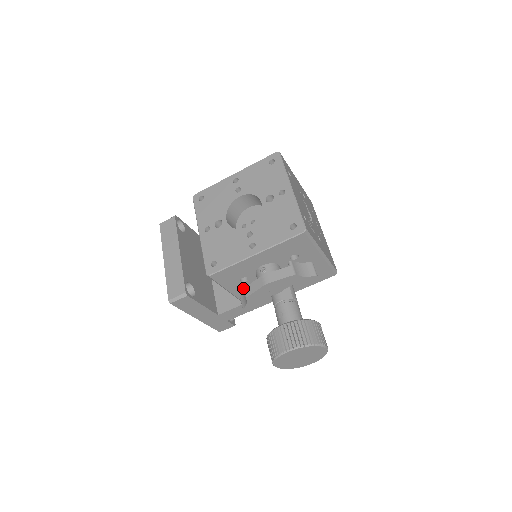
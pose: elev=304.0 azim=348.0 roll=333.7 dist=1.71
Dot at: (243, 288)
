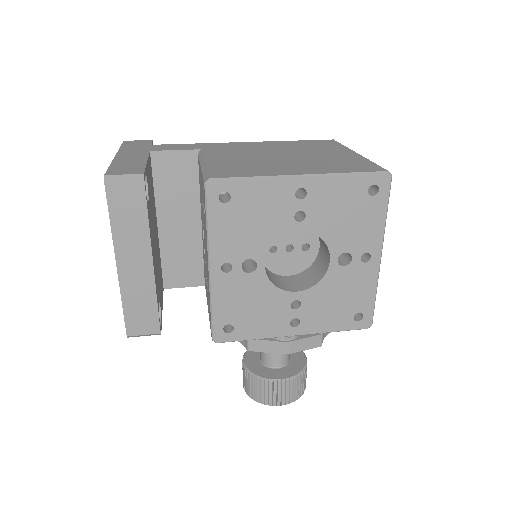
Dot at: occluded
